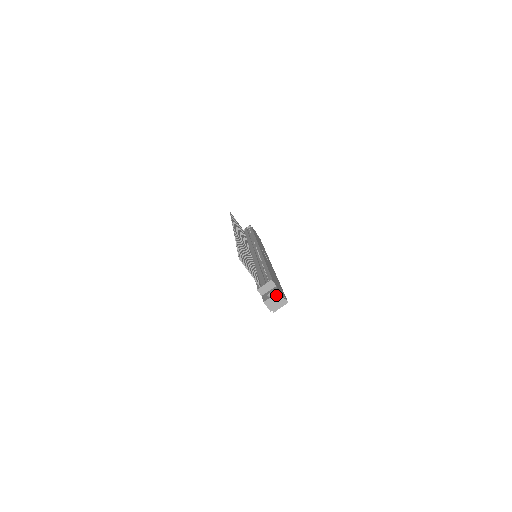
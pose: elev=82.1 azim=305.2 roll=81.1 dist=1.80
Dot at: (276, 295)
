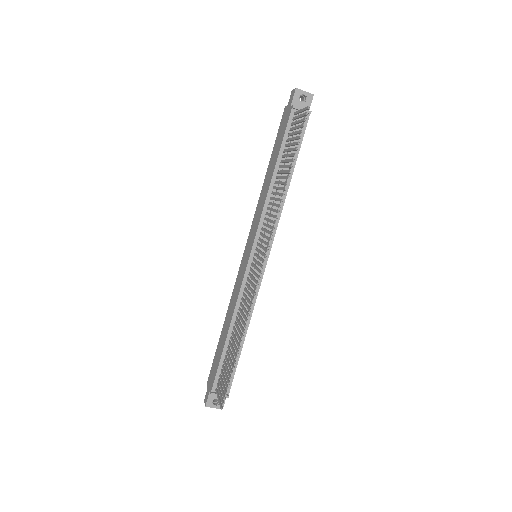
Dot at: (219, 408)
